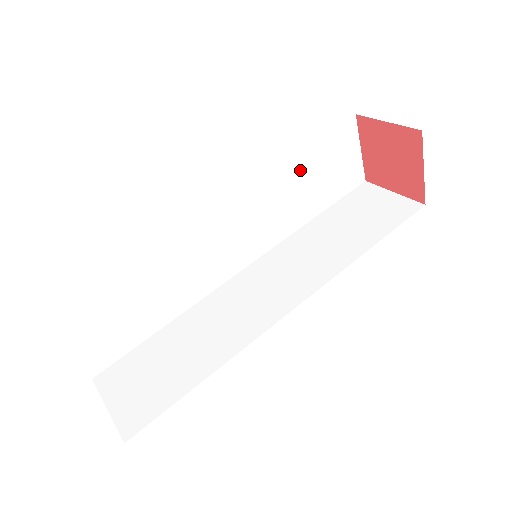
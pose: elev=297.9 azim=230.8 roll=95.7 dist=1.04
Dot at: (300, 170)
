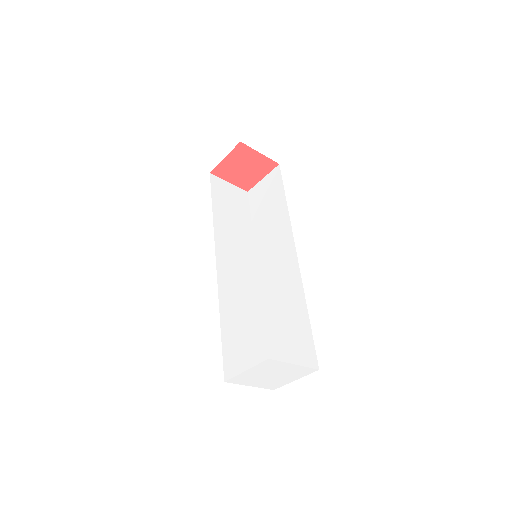
Dot at: (222, 215)
